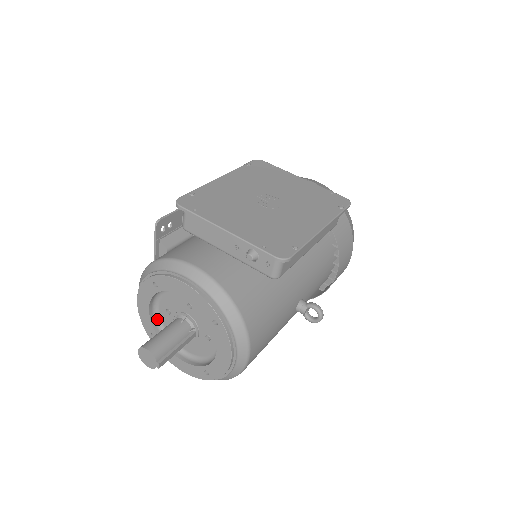
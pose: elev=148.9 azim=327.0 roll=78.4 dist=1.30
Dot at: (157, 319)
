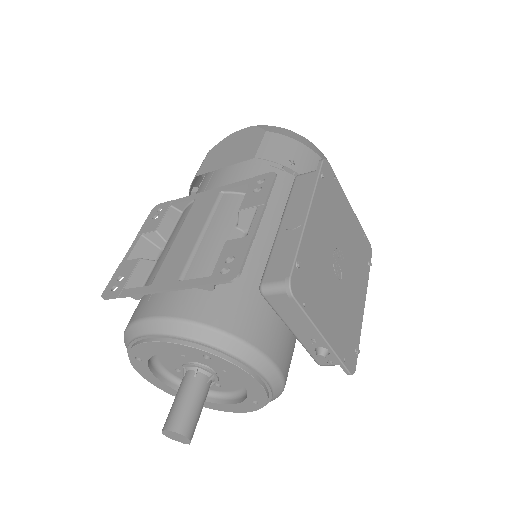
Dot at: occluded
